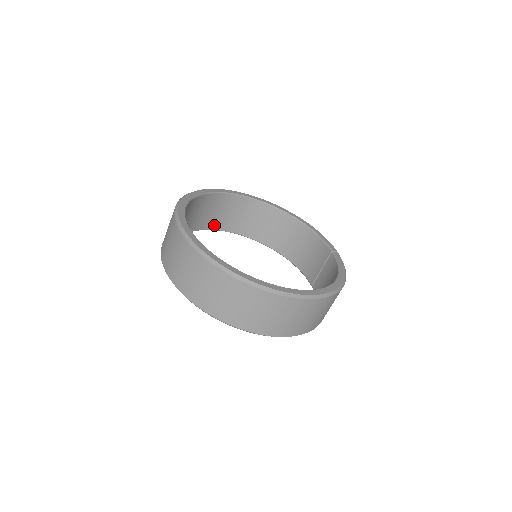
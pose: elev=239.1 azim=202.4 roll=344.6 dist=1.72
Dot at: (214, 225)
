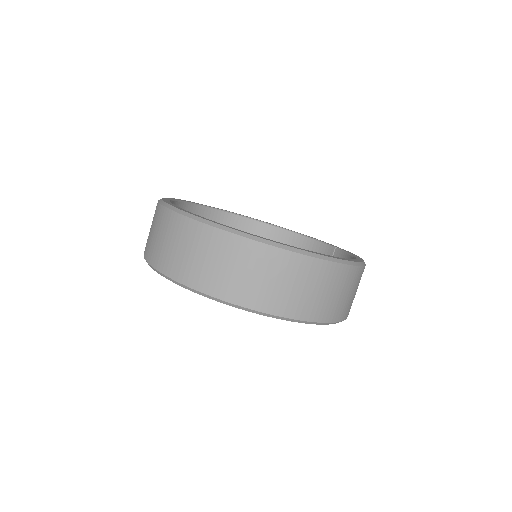
Dot at: occluded
